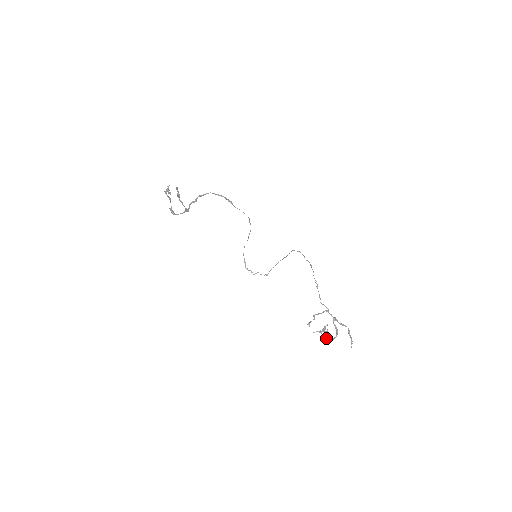
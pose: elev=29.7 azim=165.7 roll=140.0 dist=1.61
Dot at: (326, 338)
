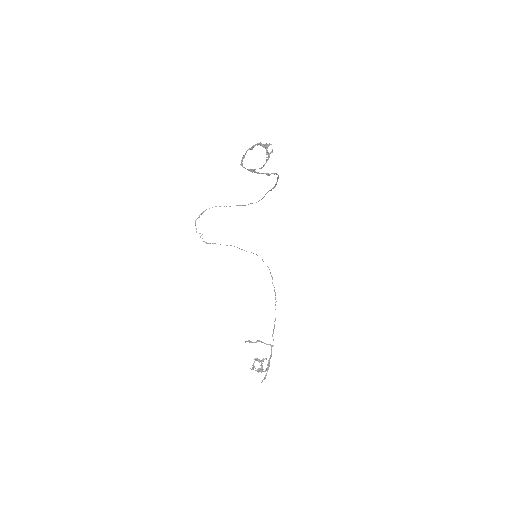
Dot at: (259, 368)
